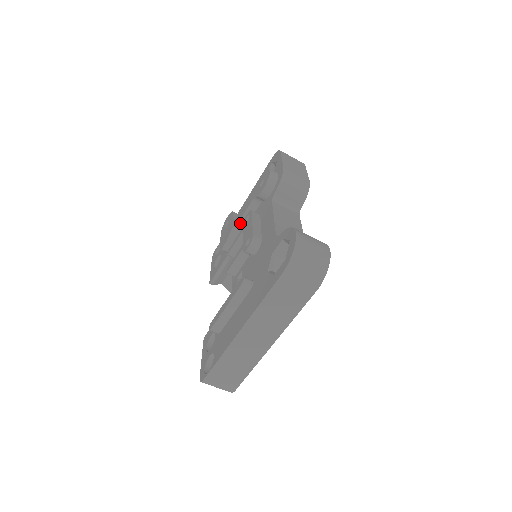
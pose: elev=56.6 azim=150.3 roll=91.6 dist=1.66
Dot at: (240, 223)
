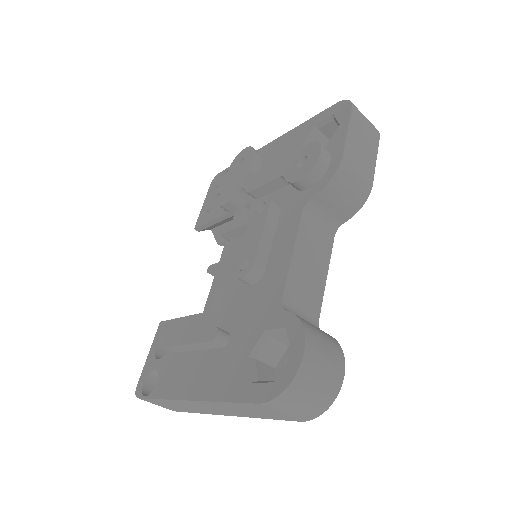
Dot at: (253, 192)
